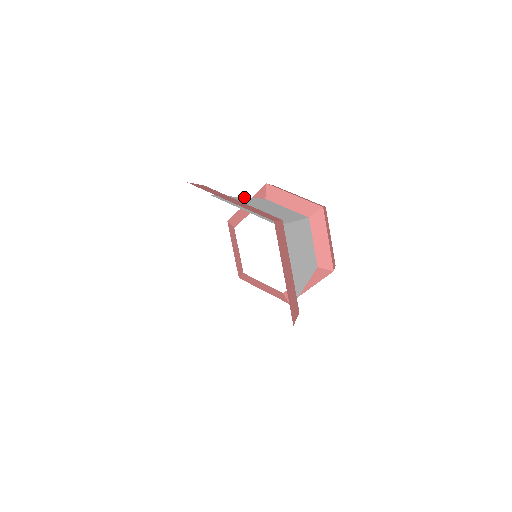
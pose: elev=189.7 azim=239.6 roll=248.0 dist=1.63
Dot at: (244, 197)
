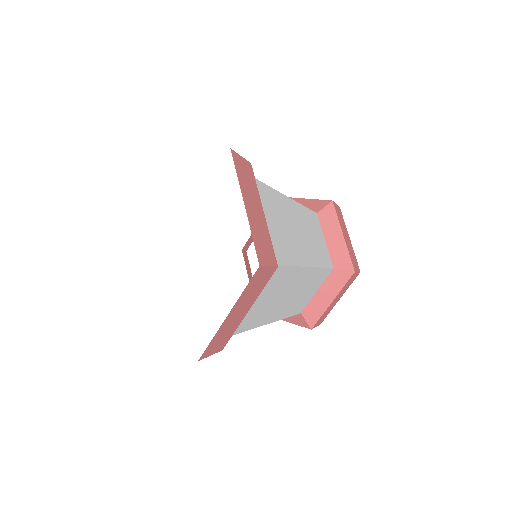
Dot at: (292, 199)
